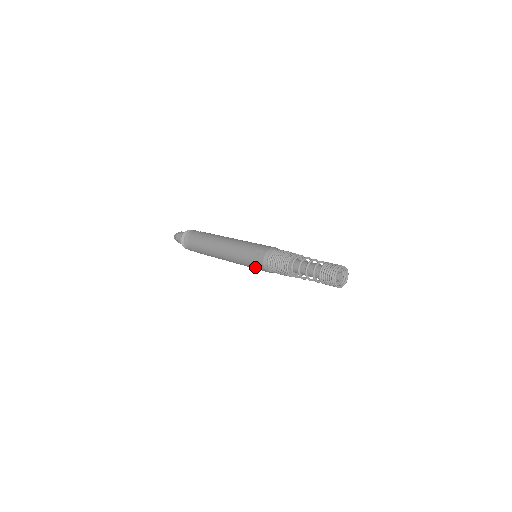
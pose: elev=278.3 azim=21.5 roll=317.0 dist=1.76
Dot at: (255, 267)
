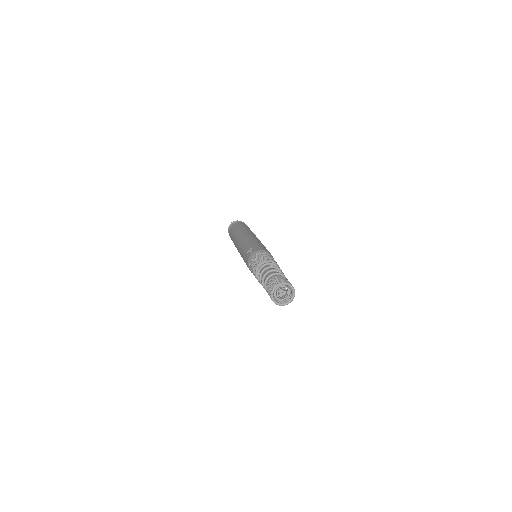
Dot at: occluded
